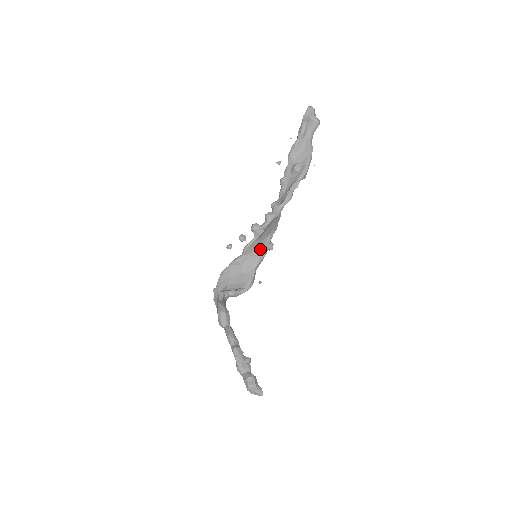
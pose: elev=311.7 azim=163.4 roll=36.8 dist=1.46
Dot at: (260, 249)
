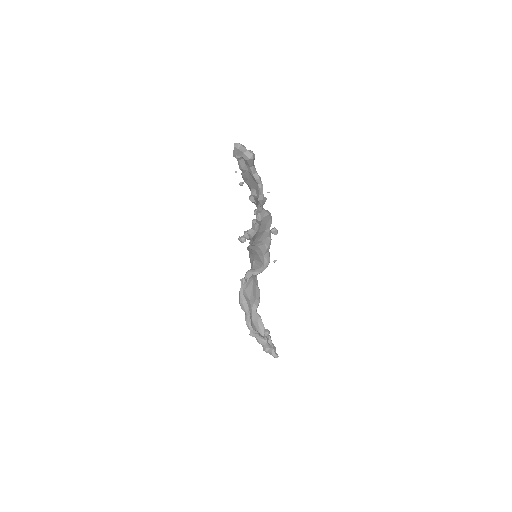
Dot at: (263, 241)
